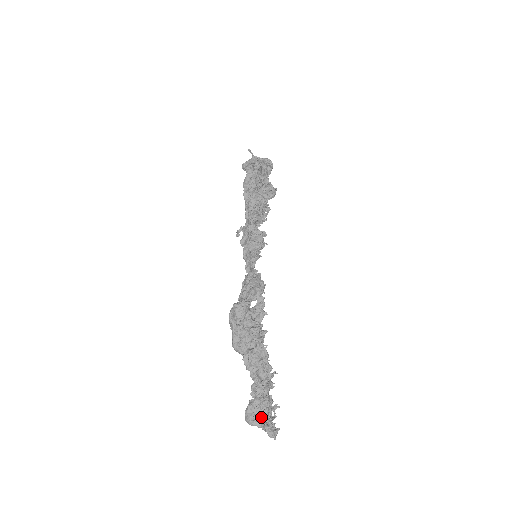
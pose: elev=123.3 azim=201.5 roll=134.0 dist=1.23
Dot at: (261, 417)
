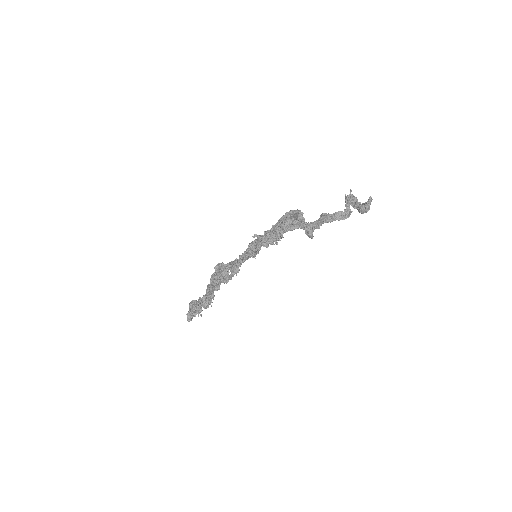
Dot at: (190, 309)
